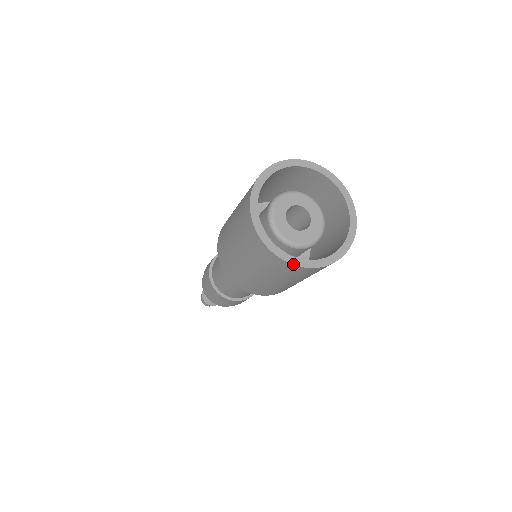
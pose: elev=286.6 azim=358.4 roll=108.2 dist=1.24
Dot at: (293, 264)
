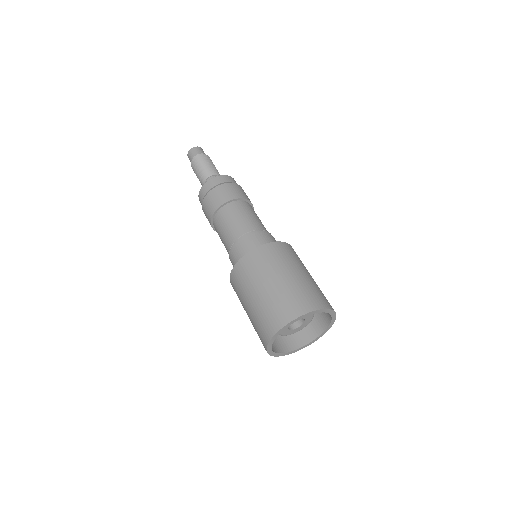
Dot at: (268, 353)
